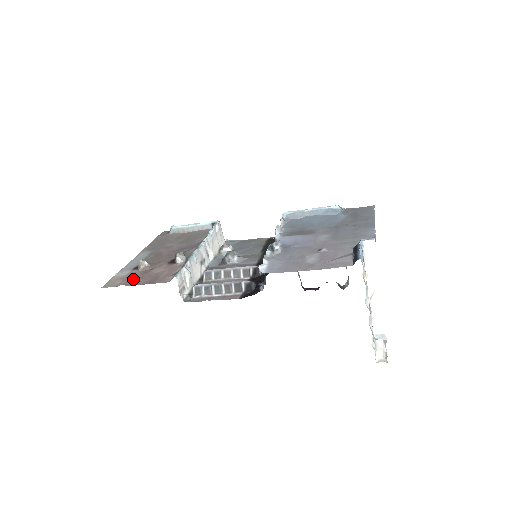
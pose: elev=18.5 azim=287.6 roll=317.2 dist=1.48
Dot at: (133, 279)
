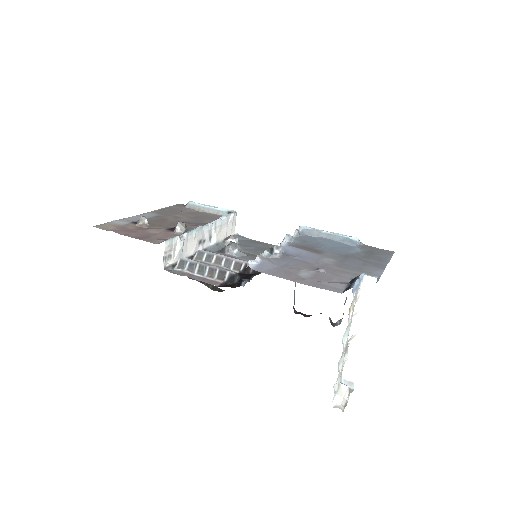
Dot at: (126, 230)
